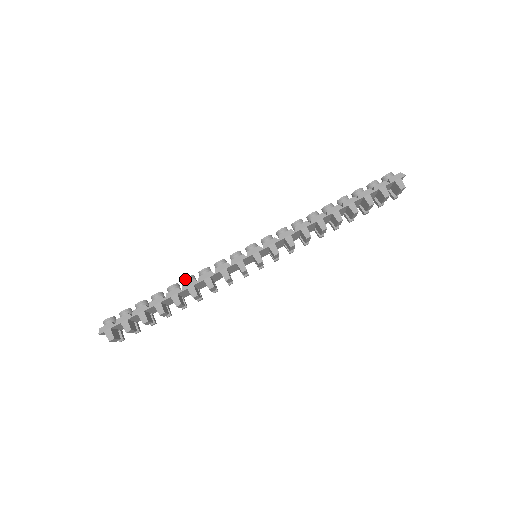
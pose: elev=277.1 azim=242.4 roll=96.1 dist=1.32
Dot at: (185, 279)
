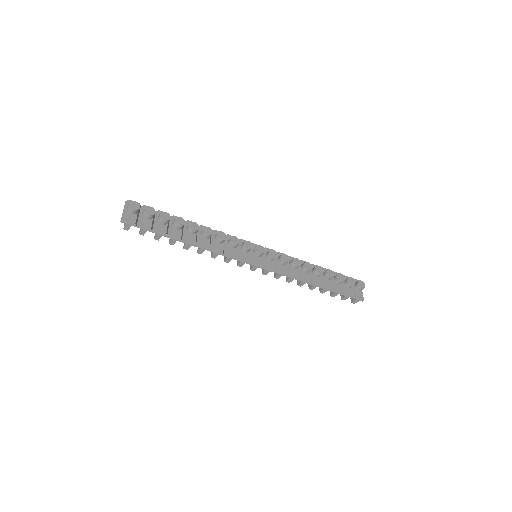
Dot at: (206, 234)
